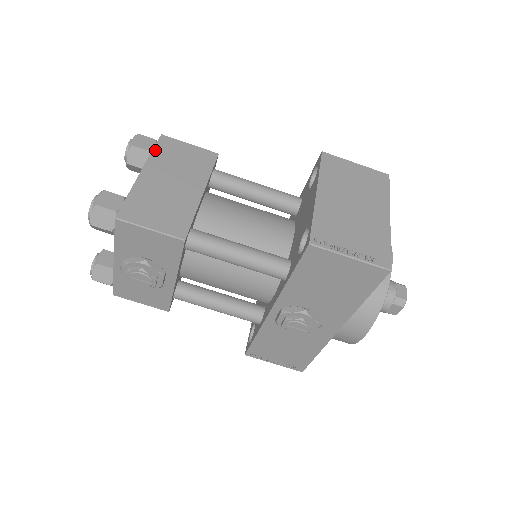
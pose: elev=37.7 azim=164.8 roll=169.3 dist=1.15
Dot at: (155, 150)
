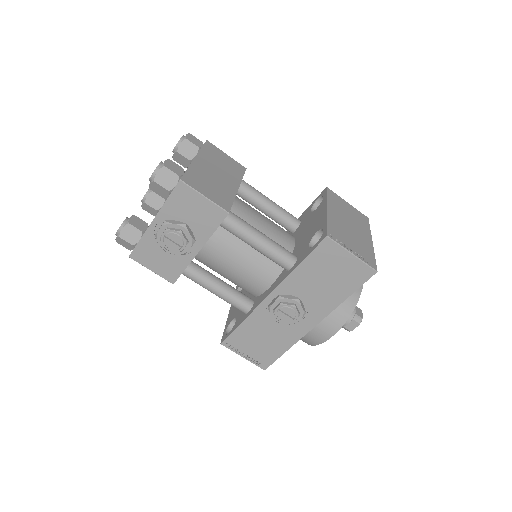
Dot at: (203, 148)
